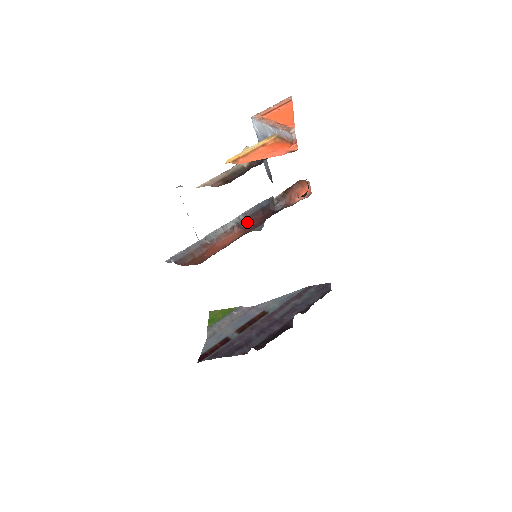
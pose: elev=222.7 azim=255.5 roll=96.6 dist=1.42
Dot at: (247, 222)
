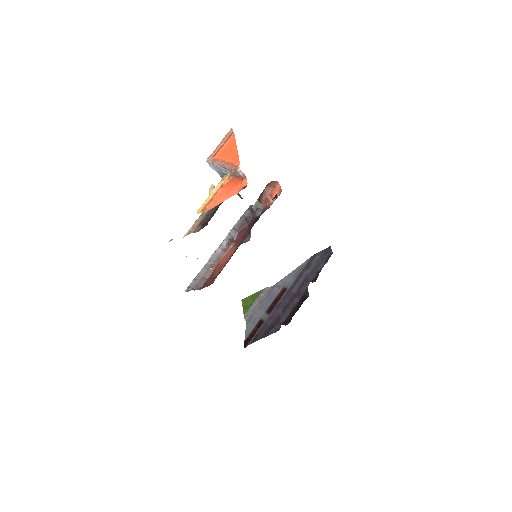
Dot at: (237, 235)
